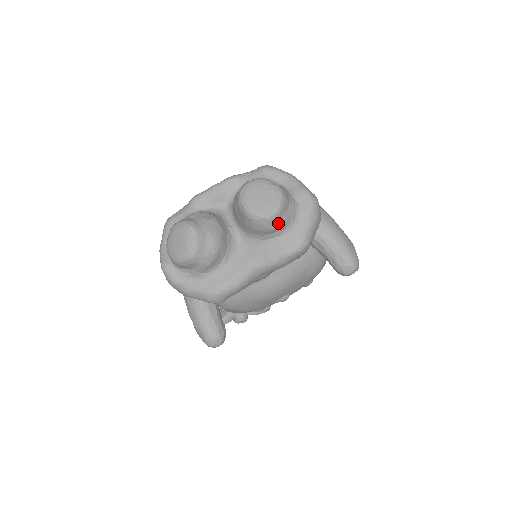
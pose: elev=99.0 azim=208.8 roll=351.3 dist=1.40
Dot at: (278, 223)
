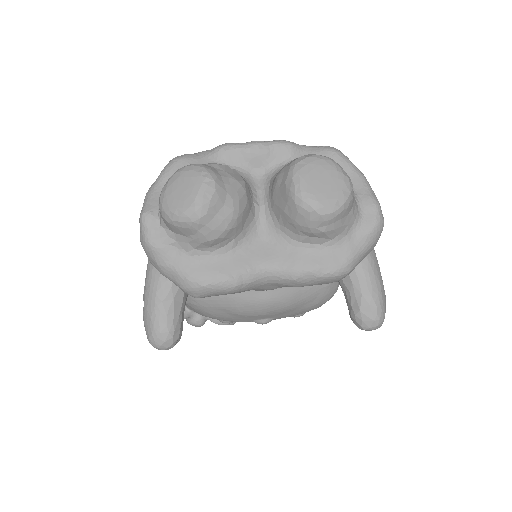
Dot at: (329, 227)
